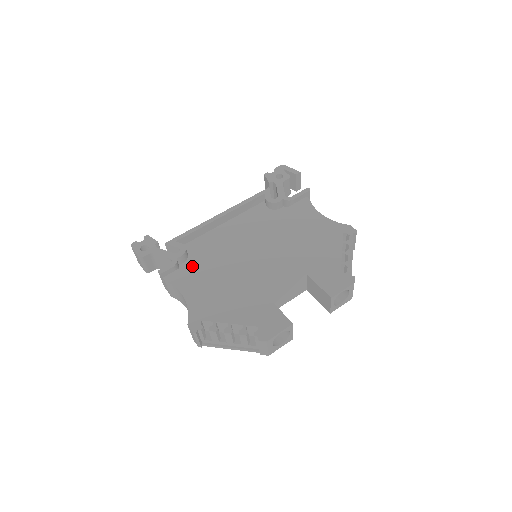
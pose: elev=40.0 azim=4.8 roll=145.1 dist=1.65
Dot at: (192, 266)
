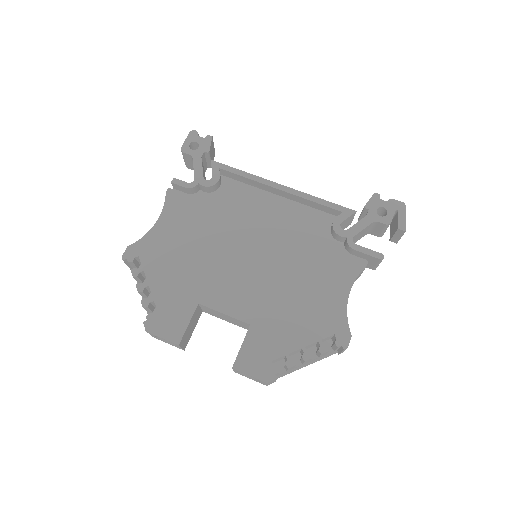
Dot at: (197, 205)
